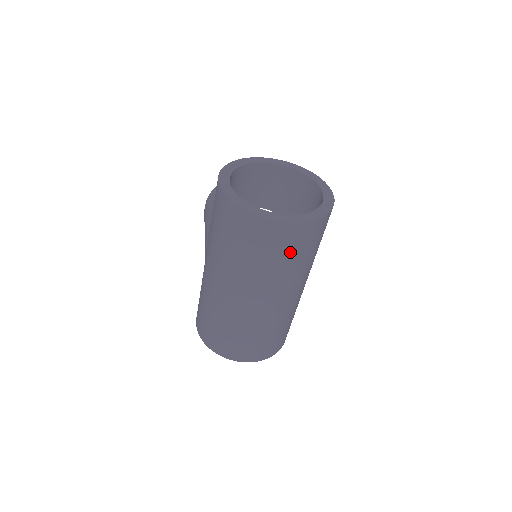
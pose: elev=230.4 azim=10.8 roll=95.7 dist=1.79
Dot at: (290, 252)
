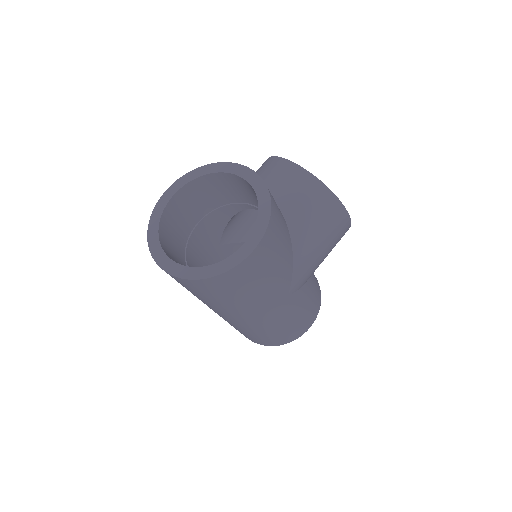
Dot at: (191, 291)
